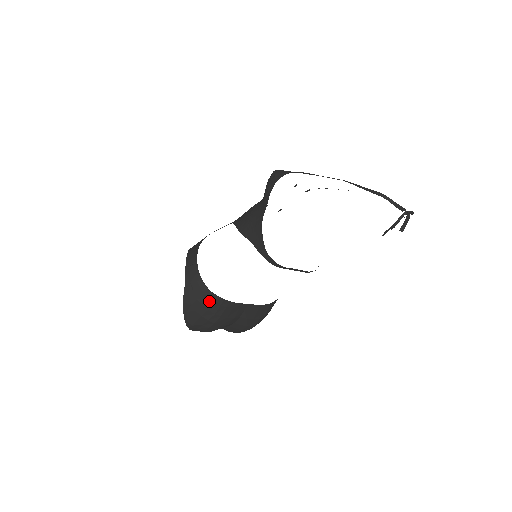
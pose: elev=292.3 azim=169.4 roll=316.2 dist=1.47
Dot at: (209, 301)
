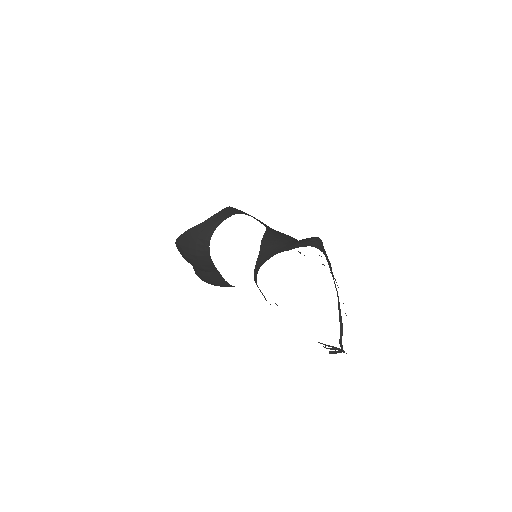
Dot at: (202, 247)
